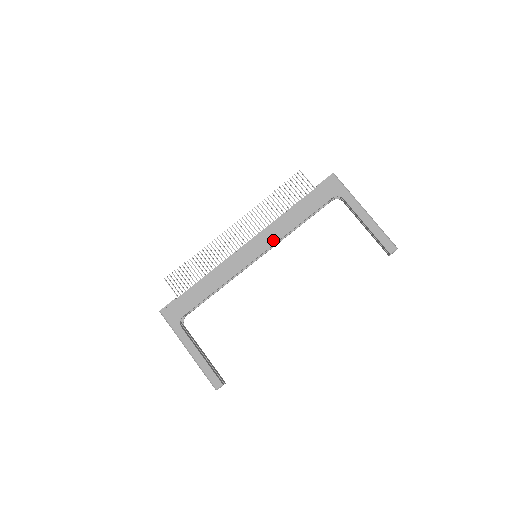
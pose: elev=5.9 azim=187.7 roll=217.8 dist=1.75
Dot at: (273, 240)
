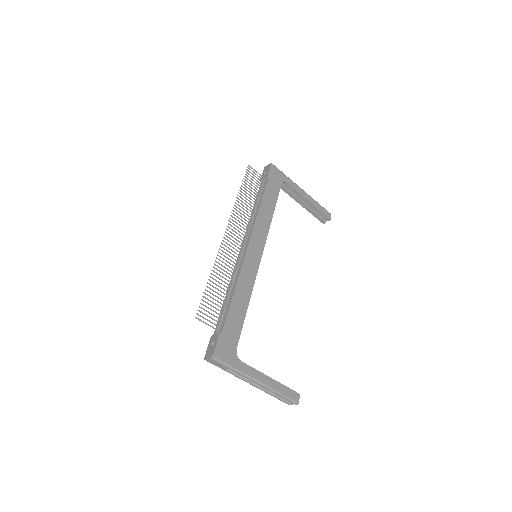
Dot at: (264, 234)
